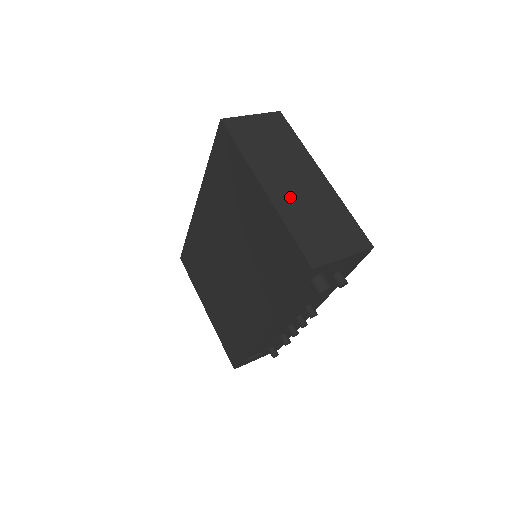
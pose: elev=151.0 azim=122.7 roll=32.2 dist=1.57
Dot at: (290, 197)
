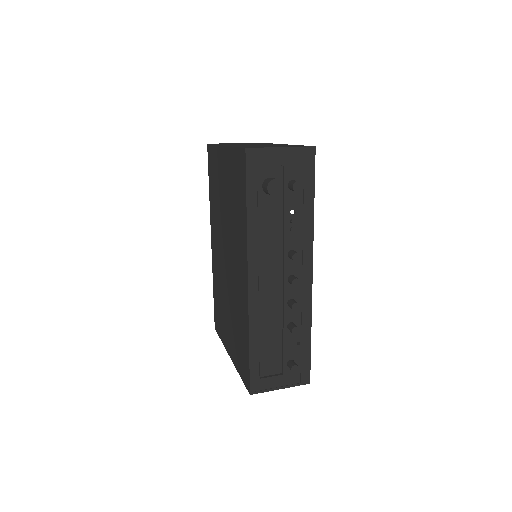
Dot at: (245, 145)
